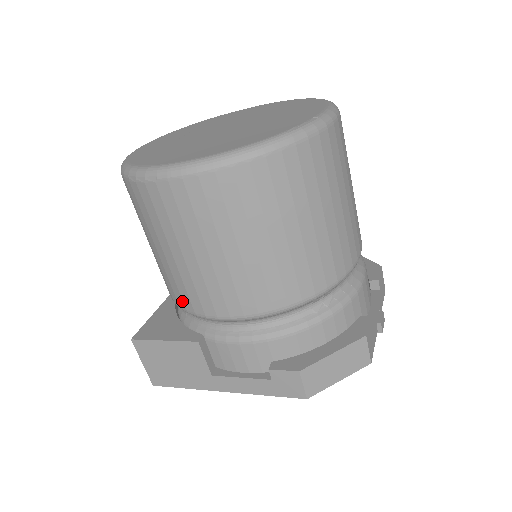
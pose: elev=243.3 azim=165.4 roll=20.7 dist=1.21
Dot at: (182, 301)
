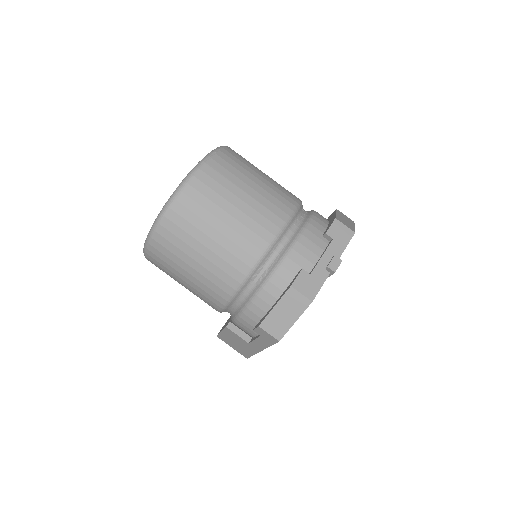
Dot at: occluded
